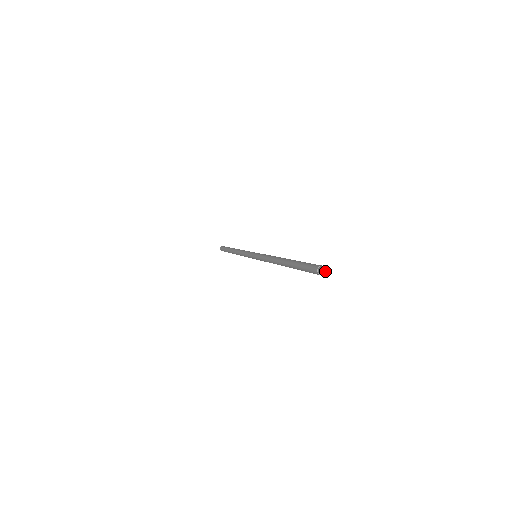
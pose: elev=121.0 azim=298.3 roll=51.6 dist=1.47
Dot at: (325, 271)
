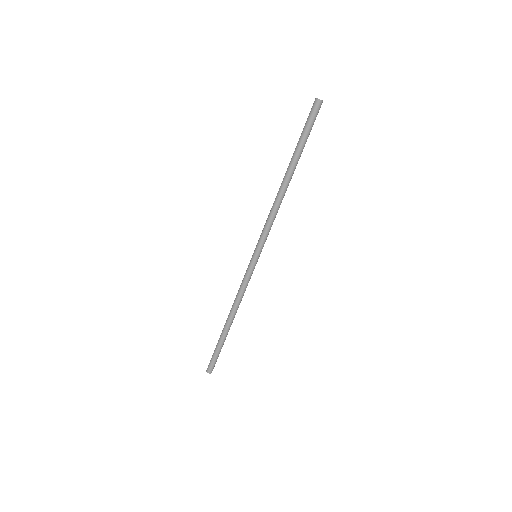
Dot at: (321, 100)
